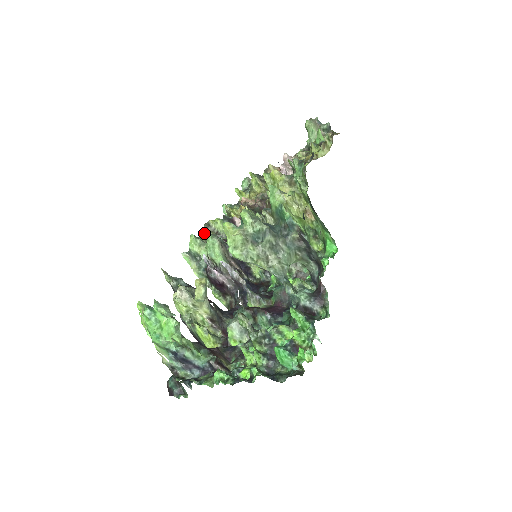
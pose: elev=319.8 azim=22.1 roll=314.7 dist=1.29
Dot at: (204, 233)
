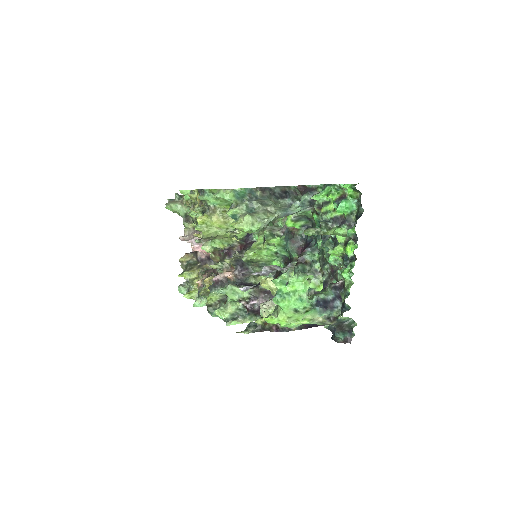
Dot at: occluded
